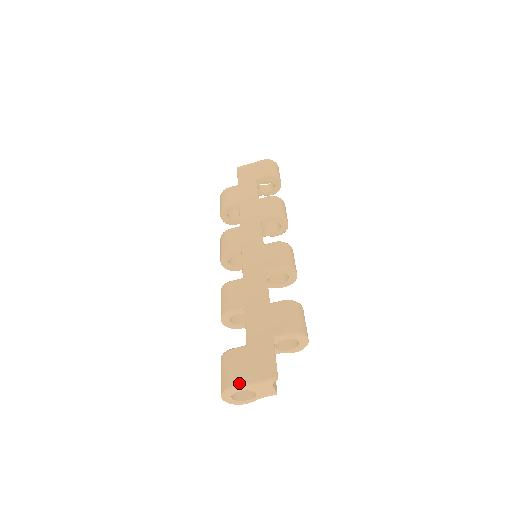
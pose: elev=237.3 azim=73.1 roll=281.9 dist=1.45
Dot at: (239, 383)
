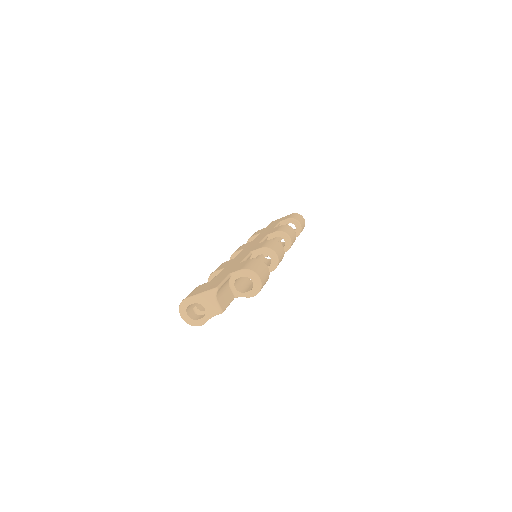
Dot at: (191, 296)
